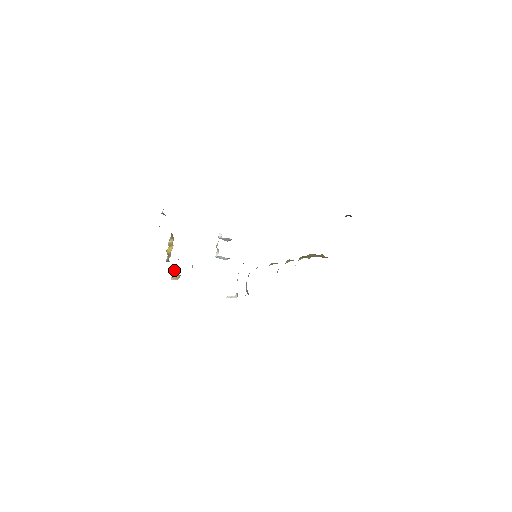
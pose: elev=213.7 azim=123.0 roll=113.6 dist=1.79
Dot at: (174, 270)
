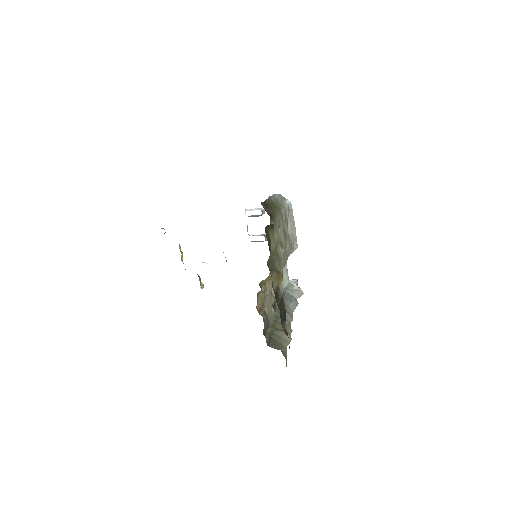
Dot at: occluded
